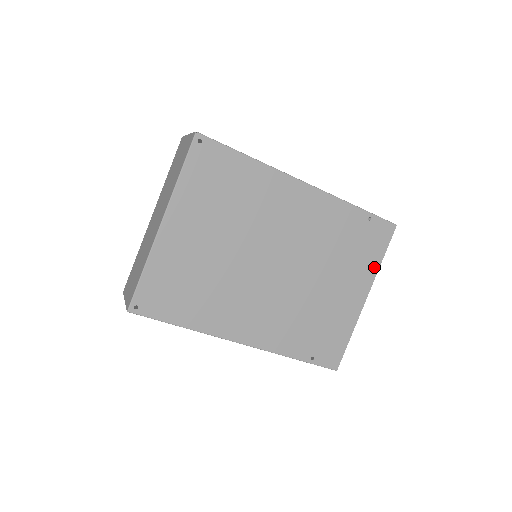
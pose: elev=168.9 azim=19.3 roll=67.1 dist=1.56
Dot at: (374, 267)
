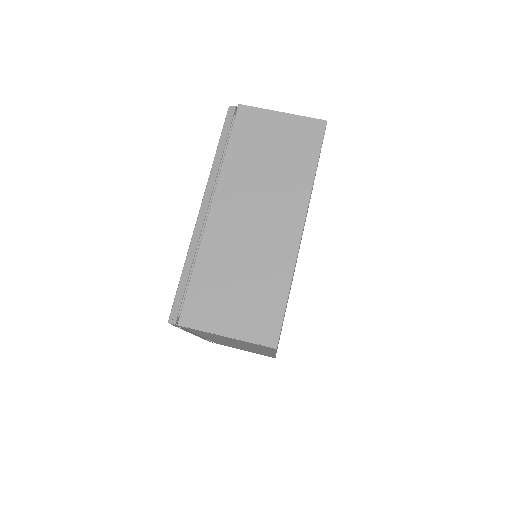
Dot at: occluded
